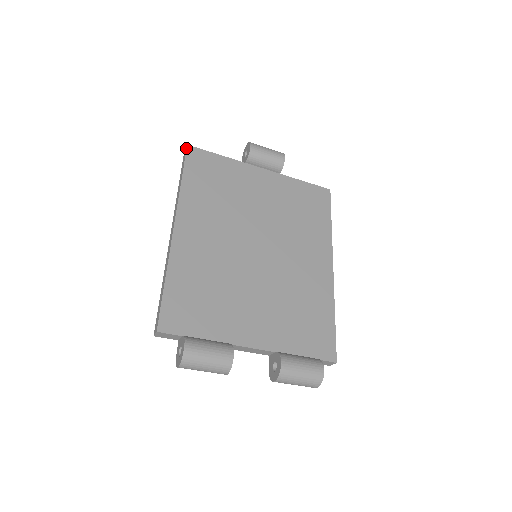
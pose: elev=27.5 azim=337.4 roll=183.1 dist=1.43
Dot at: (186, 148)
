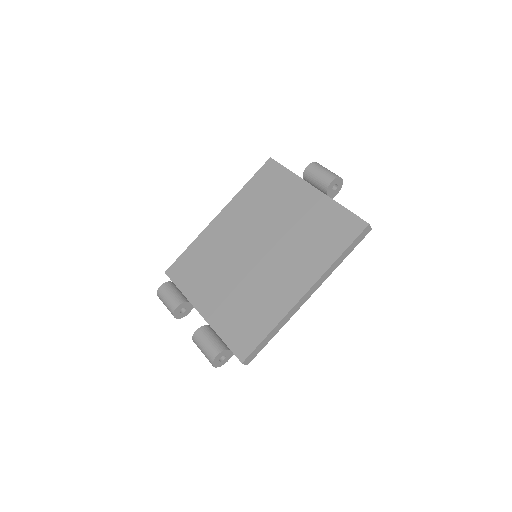
Dot at: (268, 160)
